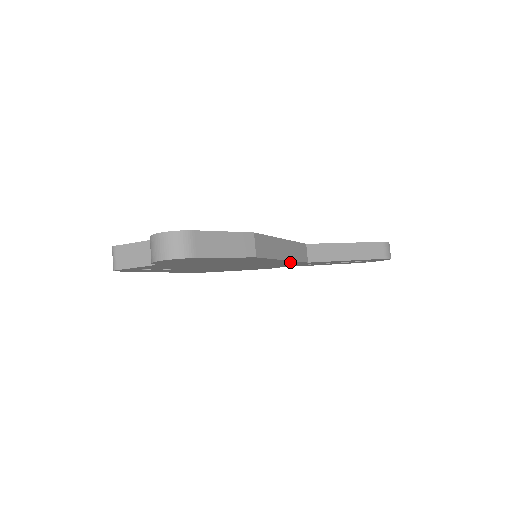
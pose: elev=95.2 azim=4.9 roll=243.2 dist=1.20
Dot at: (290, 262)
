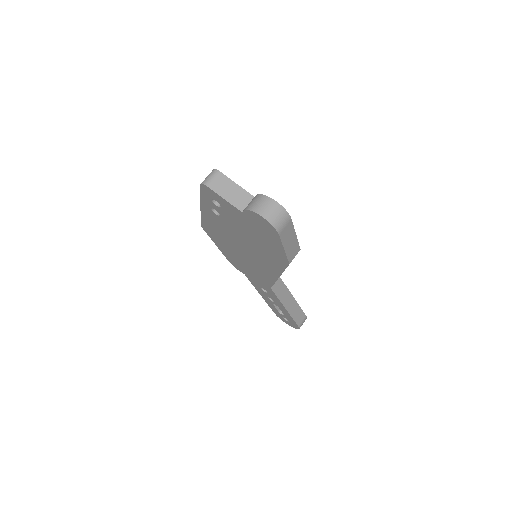
Dot at: (269, 279)
